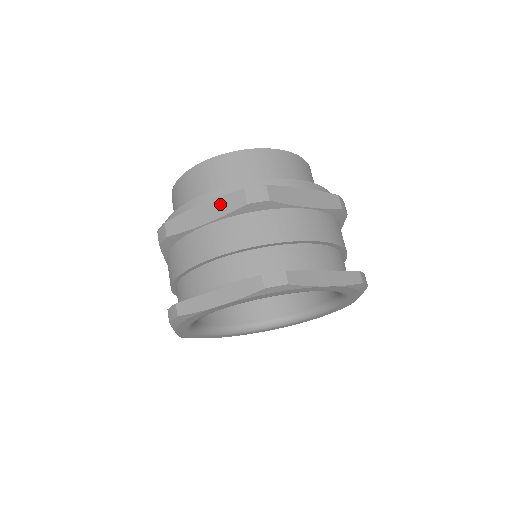
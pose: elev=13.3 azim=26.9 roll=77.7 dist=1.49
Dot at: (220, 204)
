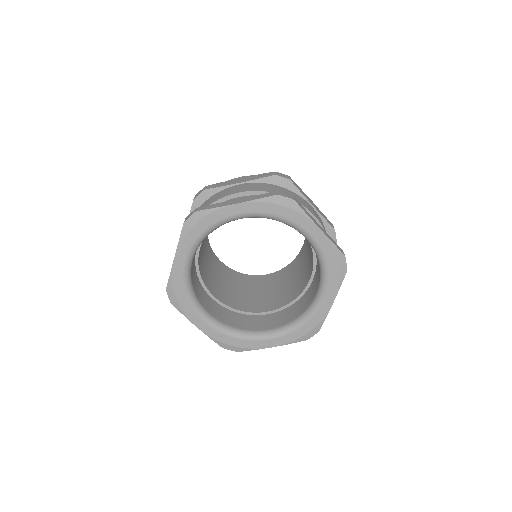
Dot at: occluded
